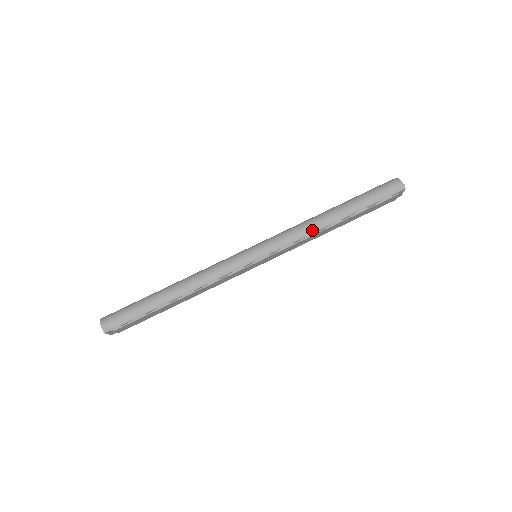
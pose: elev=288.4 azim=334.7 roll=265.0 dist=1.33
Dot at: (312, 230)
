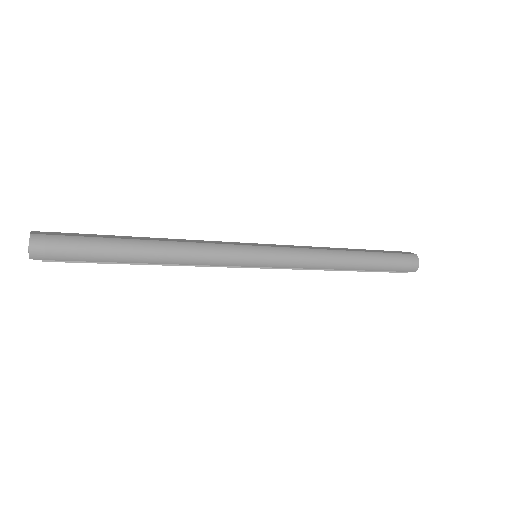
Dot at: (325, 266)
